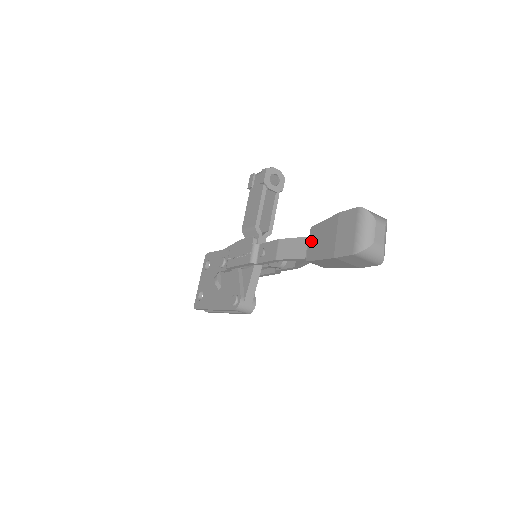
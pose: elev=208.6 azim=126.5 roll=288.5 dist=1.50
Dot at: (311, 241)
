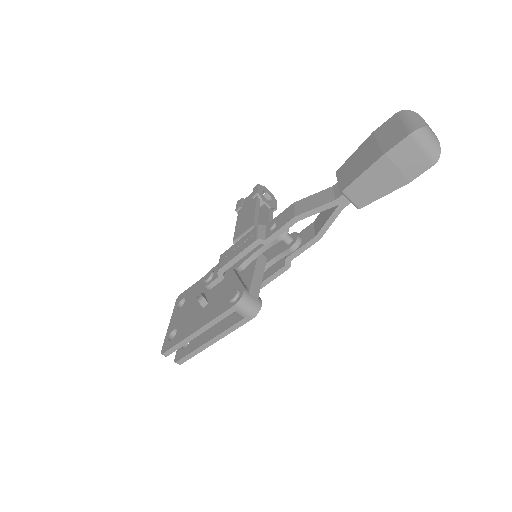
Dot at: (341, 176)
